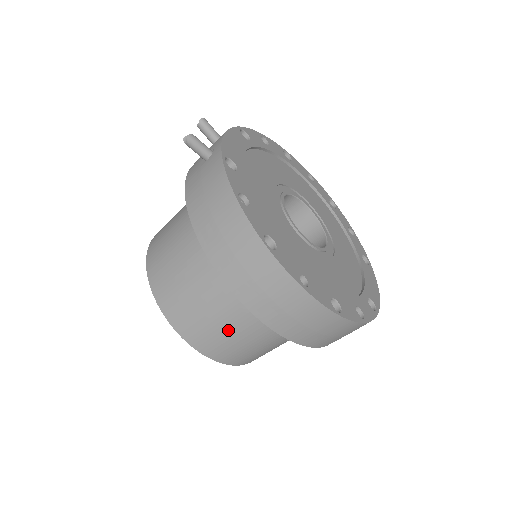
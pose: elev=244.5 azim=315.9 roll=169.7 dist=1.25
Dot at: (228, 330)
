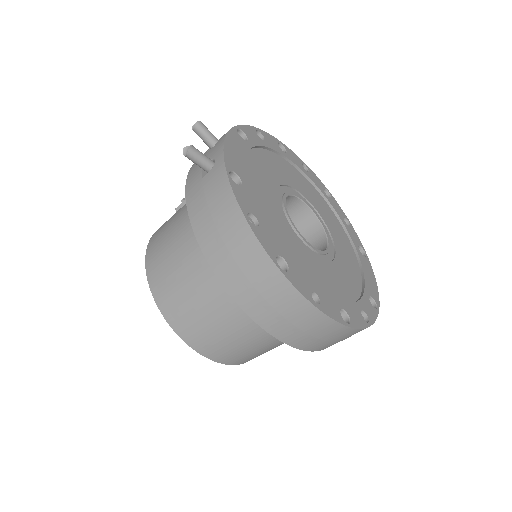
Dot at: (236, 339)
